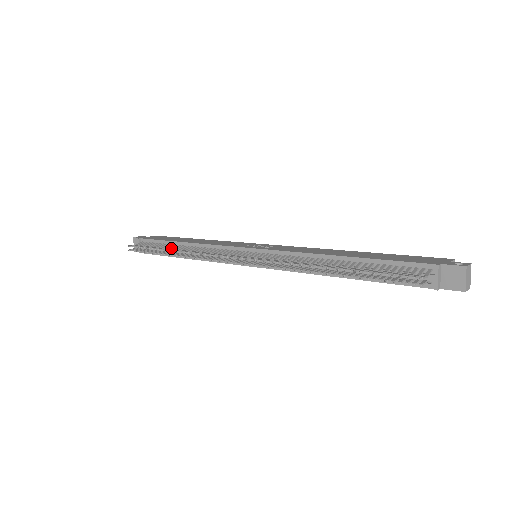
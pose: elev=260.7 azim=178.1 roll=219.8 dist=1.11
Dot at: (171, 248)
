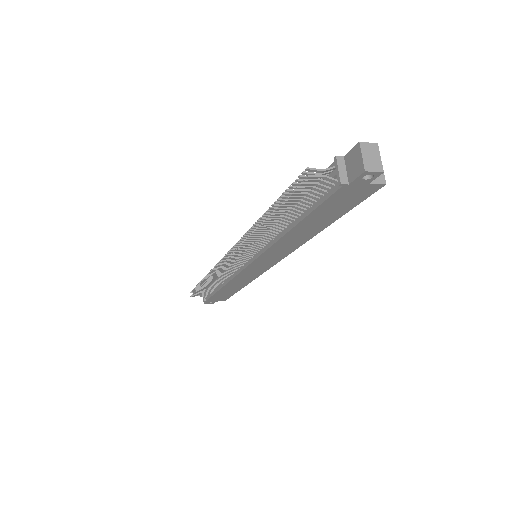
Dot at: occluded
